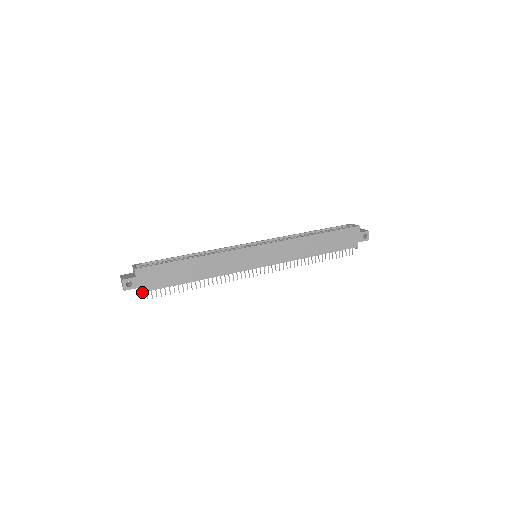
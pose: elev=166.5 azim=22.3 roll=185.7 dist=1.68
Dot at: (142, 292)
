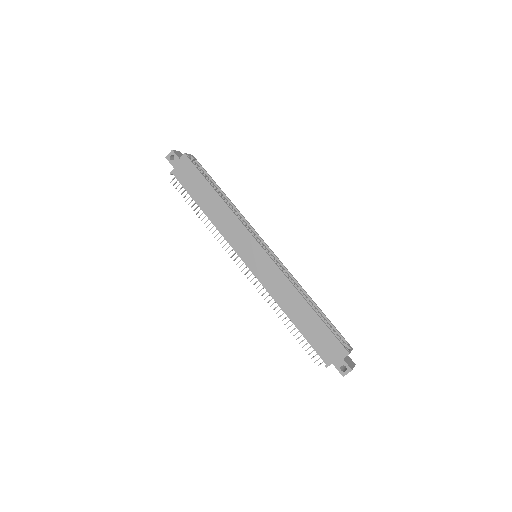
Dot at: (172, 172)
